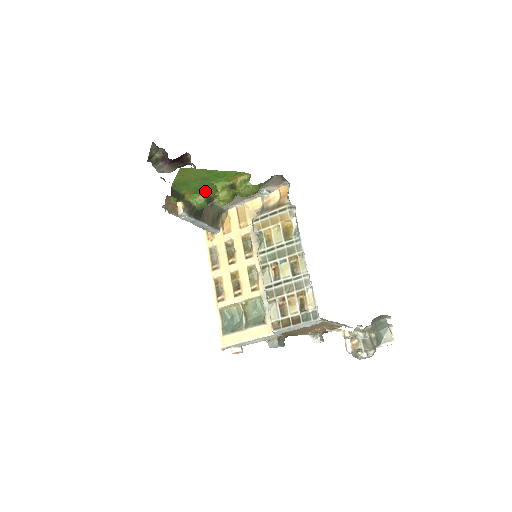
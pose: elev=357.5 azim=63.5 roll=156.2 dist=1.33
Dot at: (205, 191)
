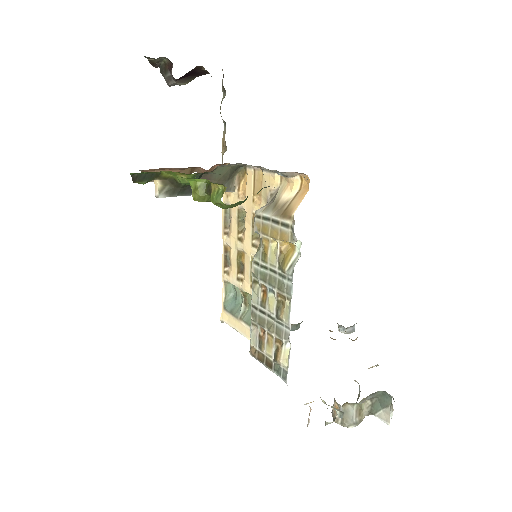
Dot at: occluded
